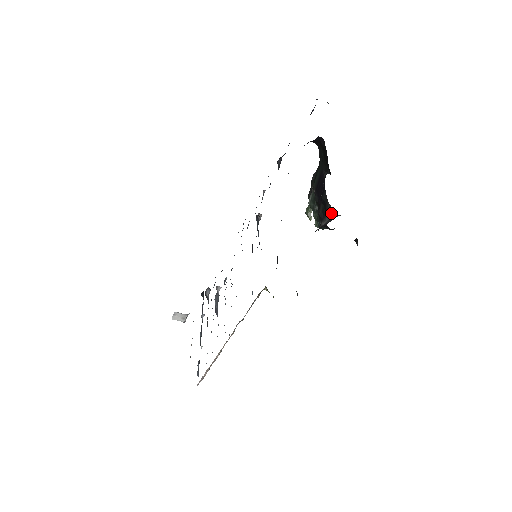
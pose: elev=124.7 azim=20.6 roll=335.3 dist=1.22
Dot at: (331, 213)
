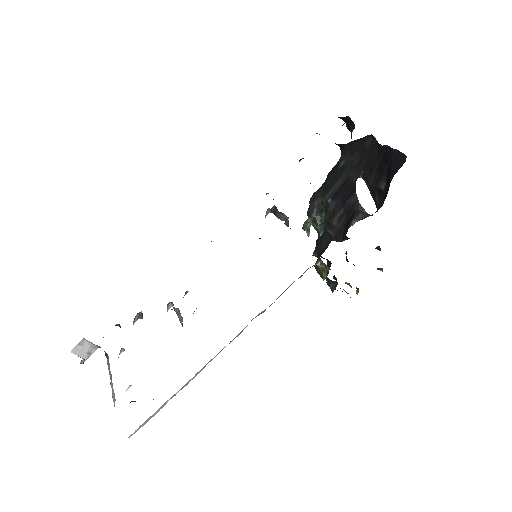
Dot at: (363, 213)
